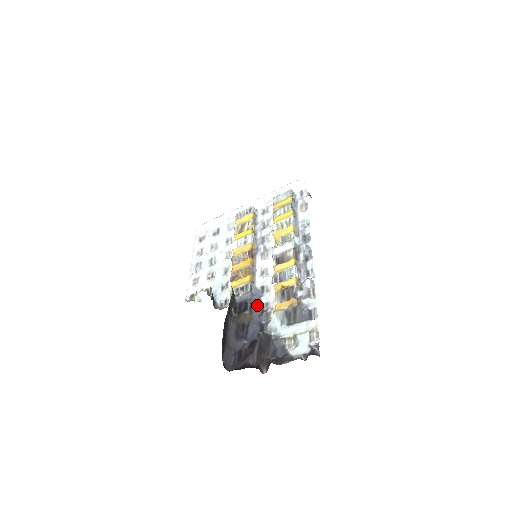
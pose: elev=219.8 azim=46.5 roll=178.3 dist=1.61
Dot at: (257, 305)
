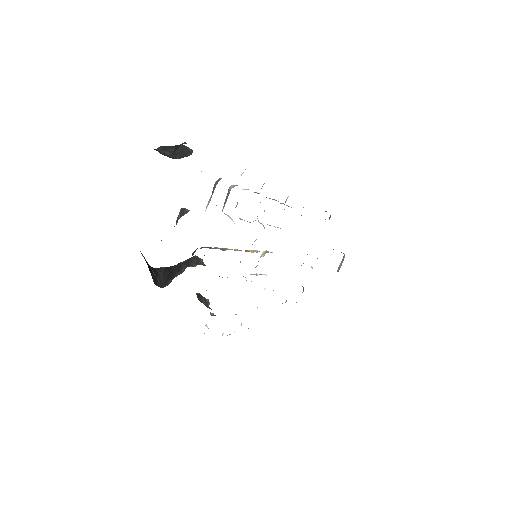
Dot at: occluded
